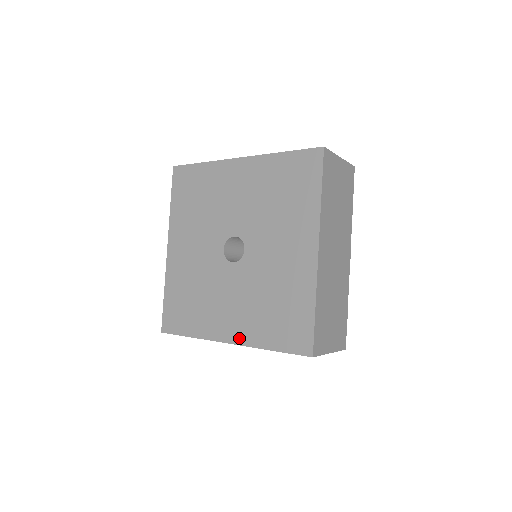
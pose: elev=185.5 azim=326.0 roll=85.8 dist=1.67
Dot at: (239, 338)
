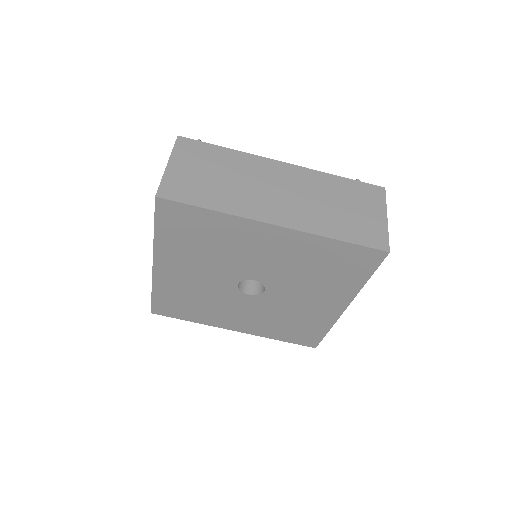
Dot at: (248, 331)
